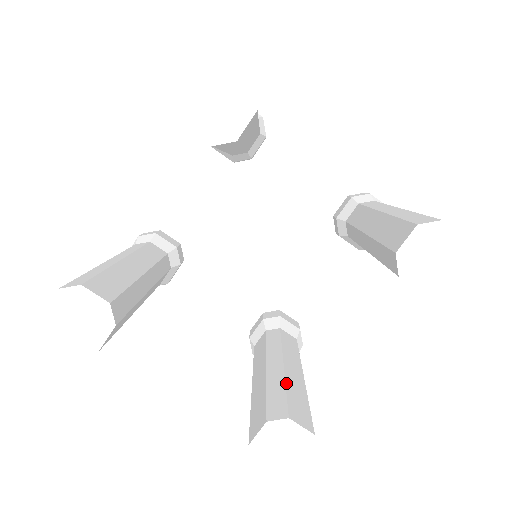
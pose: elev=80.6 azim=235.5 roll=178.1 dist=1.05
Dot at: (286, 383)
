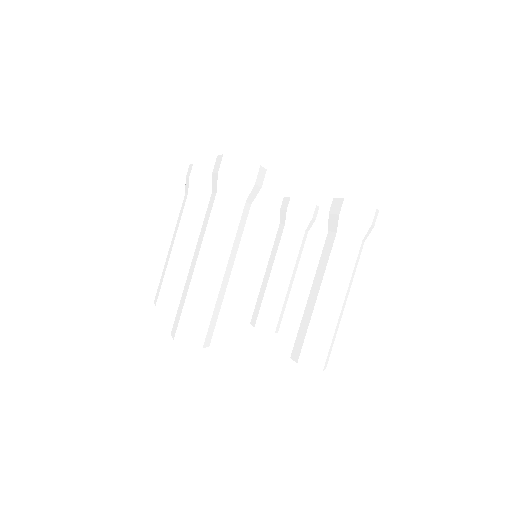
Dot at: (272, 301)
